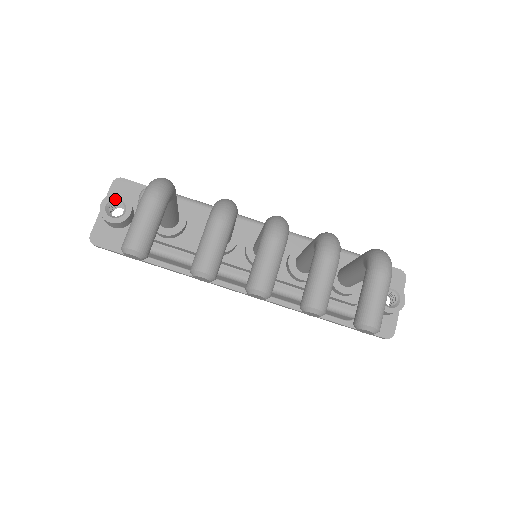
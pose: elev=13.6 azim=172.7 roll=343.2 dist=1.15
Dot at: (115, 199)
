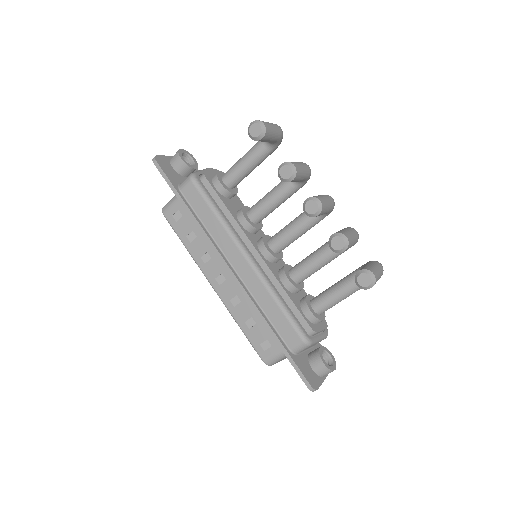
Dot at: (190, 156)
